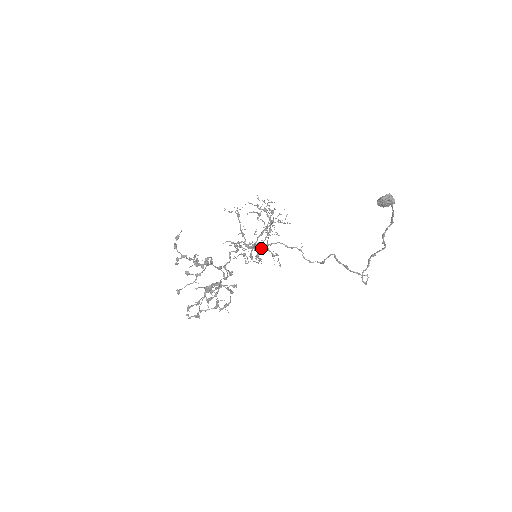
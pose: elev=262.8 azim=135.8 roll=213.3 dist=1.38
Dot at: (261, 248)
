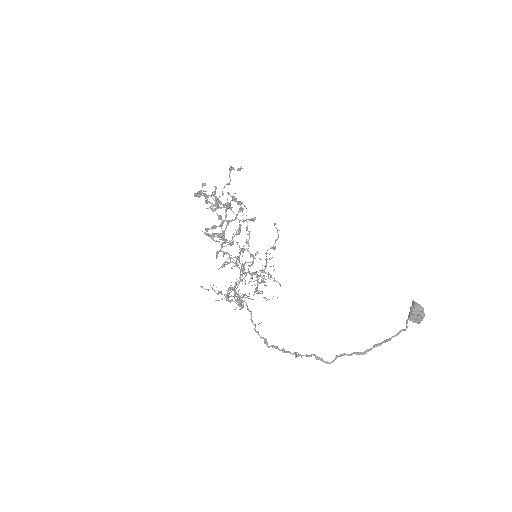
Dot at: (242, 283)
